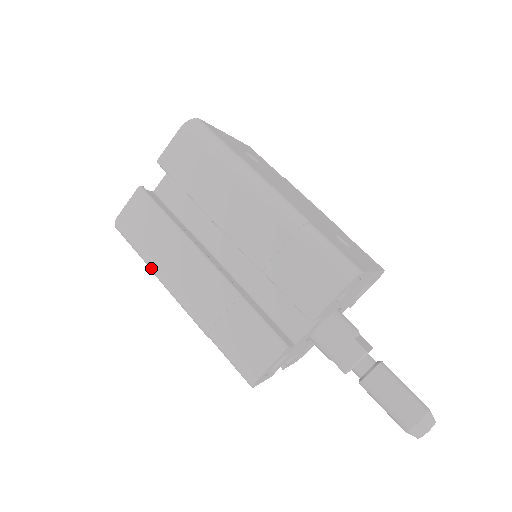
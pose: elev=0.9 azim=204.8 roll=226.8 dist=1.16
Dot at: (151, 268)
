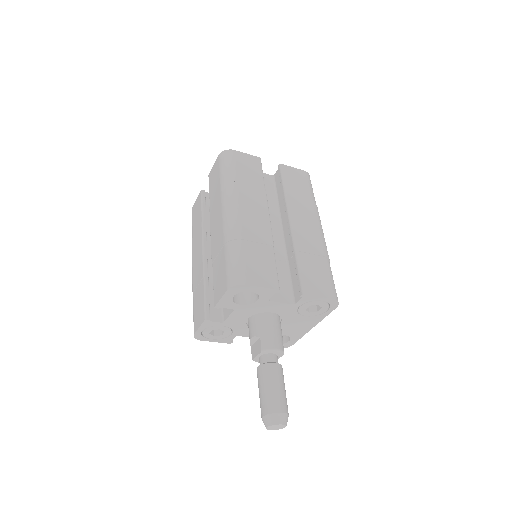
Dot at: (230, 184)
